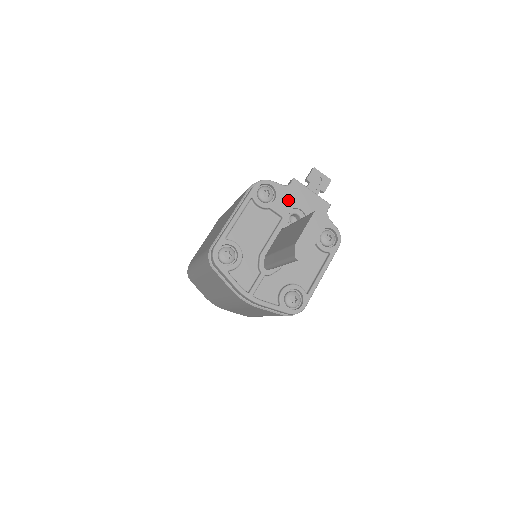
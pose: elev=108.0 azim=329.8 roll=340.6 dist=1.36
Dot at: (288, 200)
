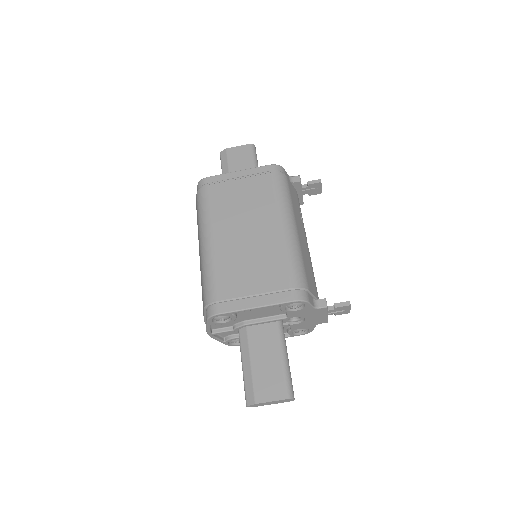
Dot at: (304, 313)
